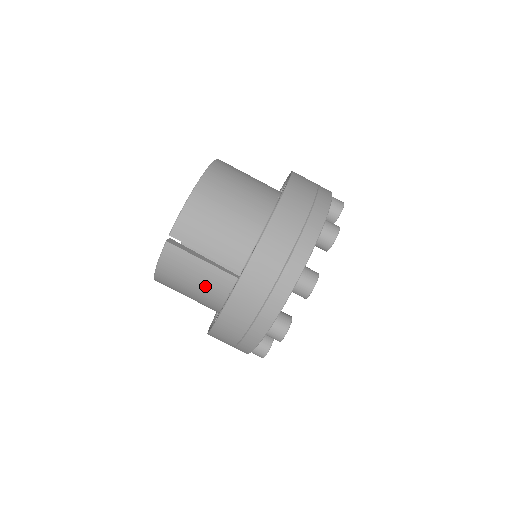
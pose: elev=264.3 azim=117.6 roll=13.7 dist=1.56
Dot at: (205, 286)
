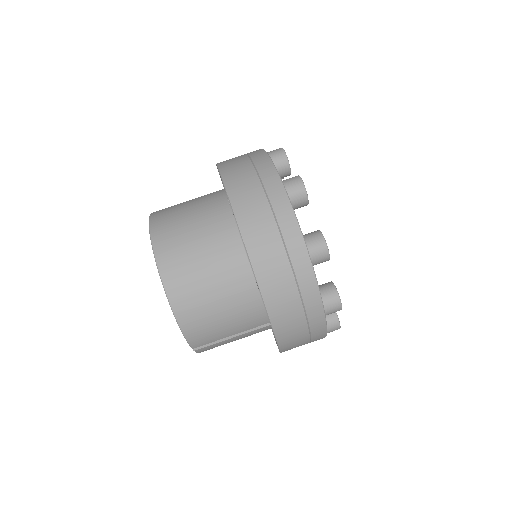
Dot at: occluded
